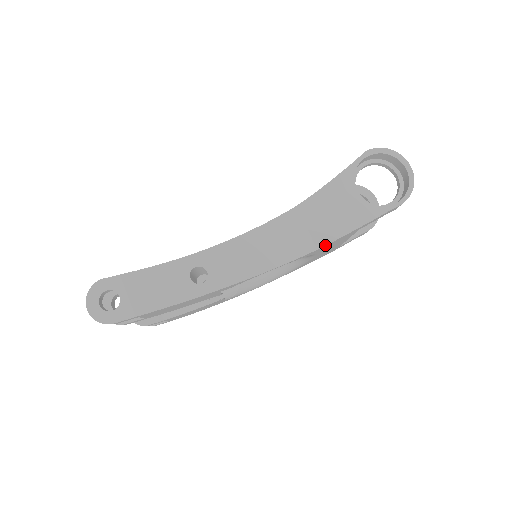
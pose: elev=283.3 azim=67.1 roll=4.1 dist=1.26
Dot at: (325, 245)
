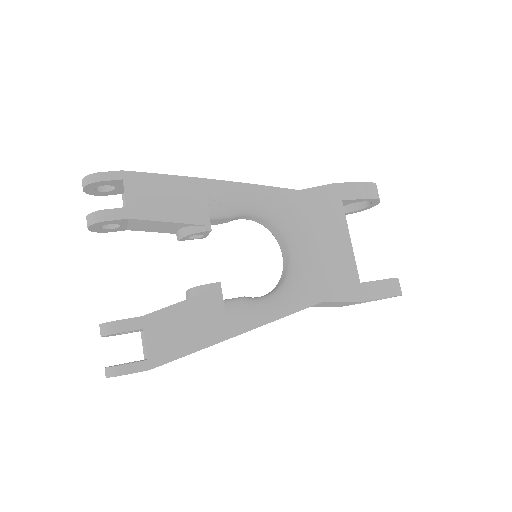
Dot at: (306, 189)
